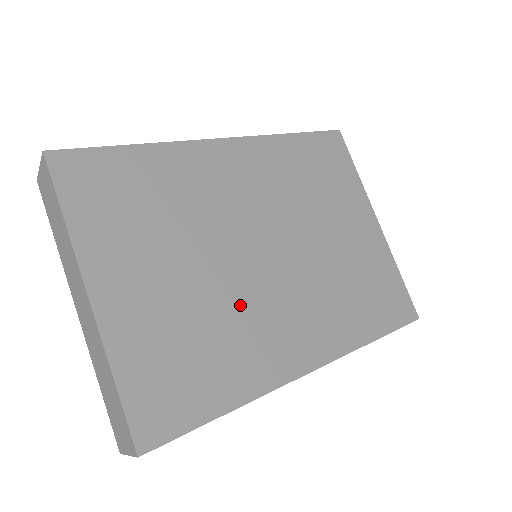
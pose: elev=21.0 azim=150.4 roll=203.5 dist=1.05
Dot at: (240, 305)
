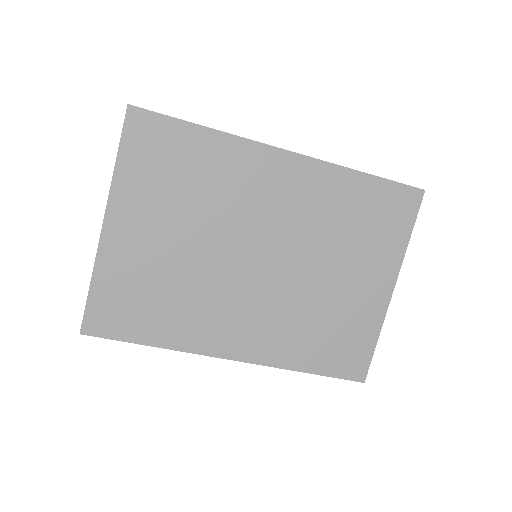
Dot at: (208, 287)
